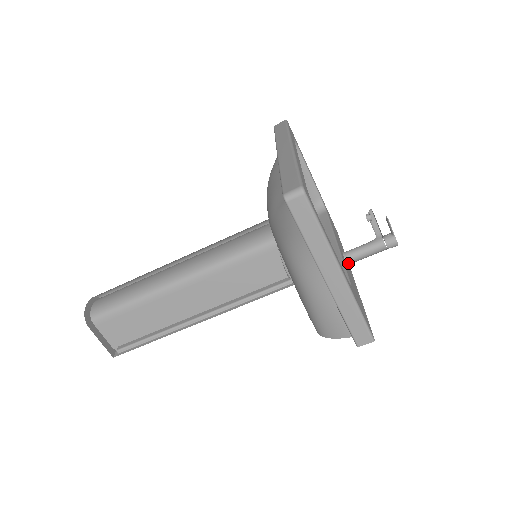
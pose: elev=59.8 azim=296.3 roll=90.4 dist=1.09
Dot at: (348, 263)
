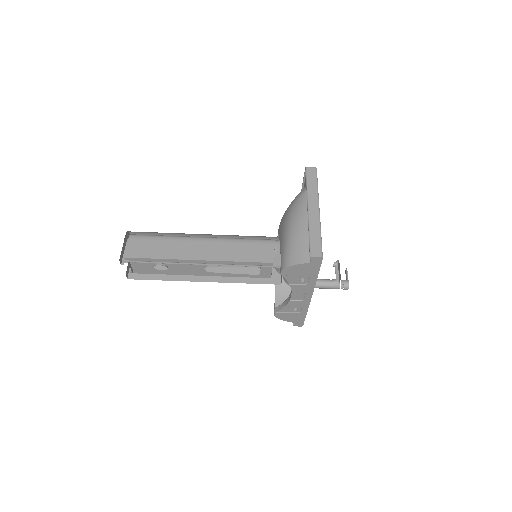
Dot at: occluded
